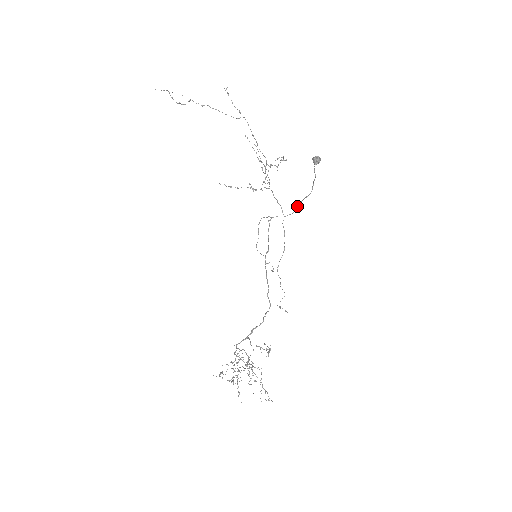
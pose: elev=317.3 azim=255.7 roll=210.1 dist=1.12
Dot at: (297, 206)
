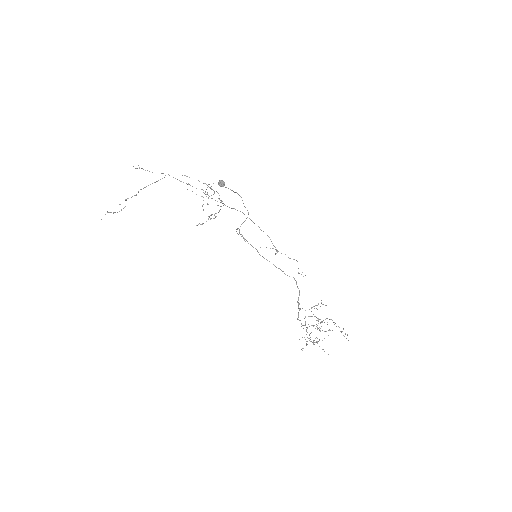
Dot at: occluded
